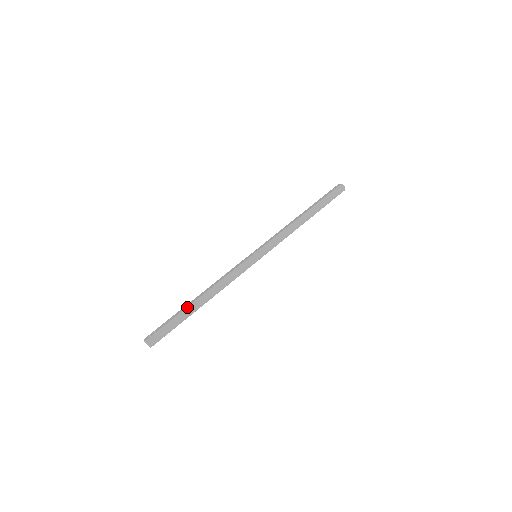
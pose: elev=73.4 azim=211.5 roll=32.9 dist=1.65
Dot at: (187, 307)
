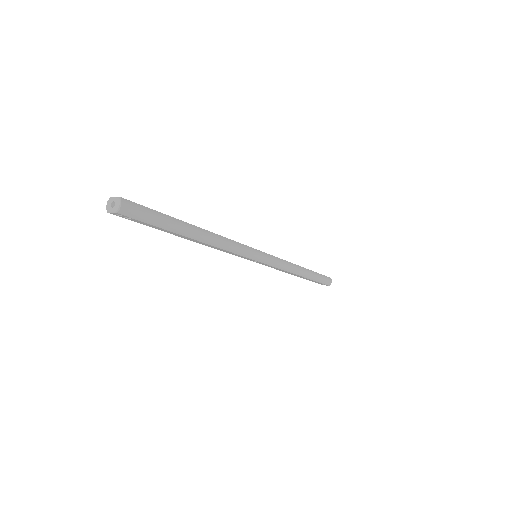
Dot at: (183, 221)
